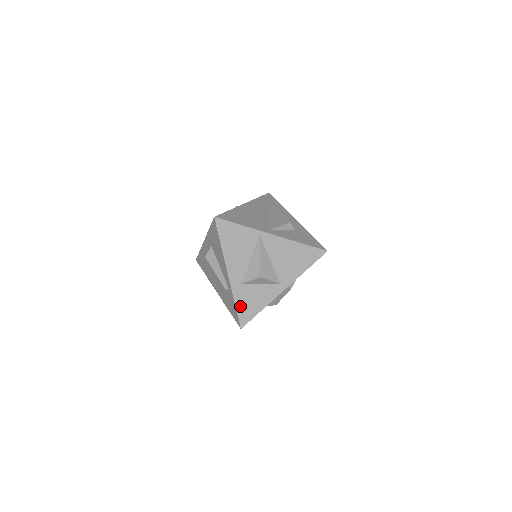
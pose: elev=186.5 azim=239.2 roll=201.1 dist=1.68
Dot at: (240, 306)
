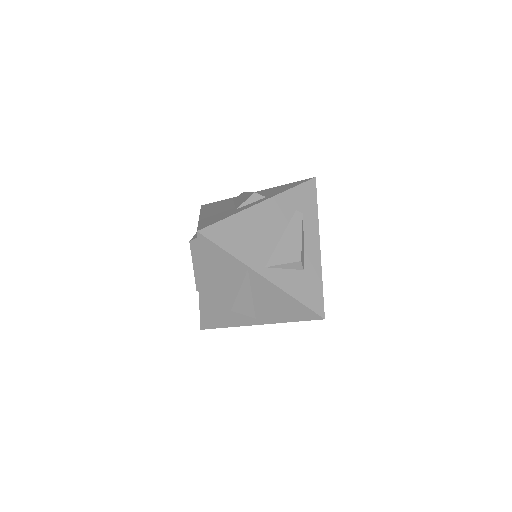
Dot at: (205, 314)
